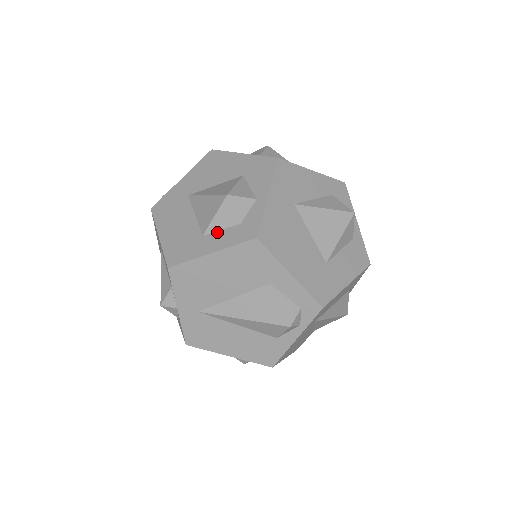
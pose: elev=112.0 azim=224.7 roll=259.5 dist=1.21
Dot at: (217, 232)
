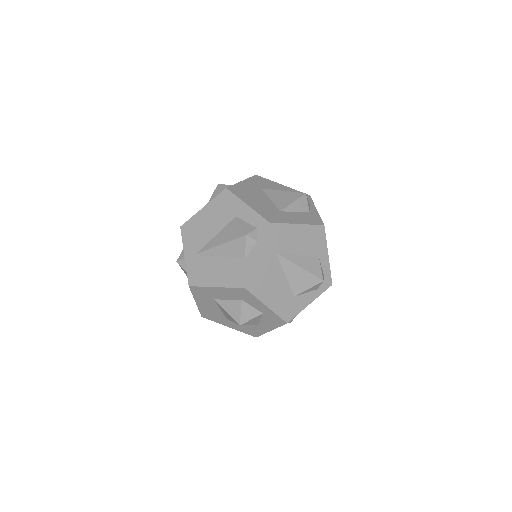
Dot at: occluded
